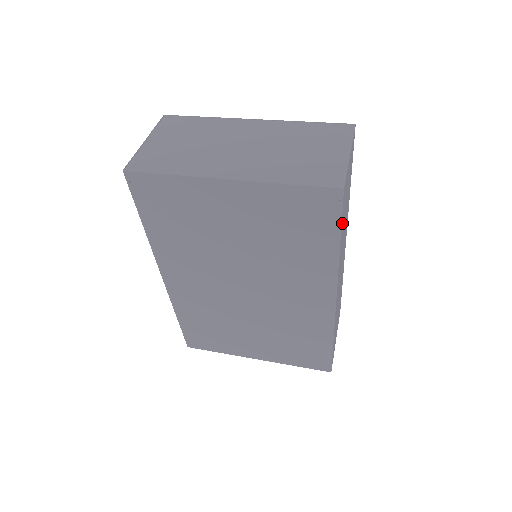
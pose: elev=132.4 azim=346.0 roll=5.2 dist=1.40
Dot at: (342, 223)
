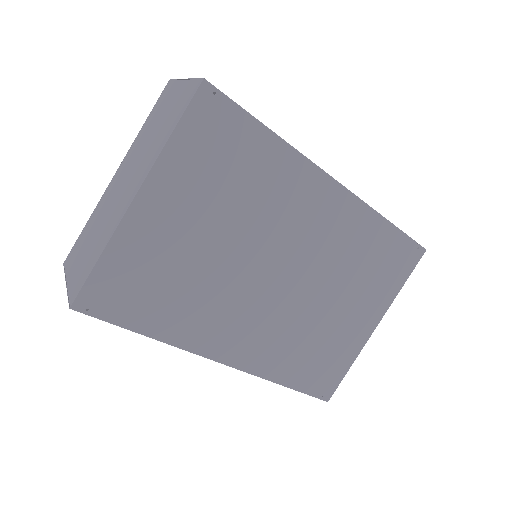
Dot at: occluded
